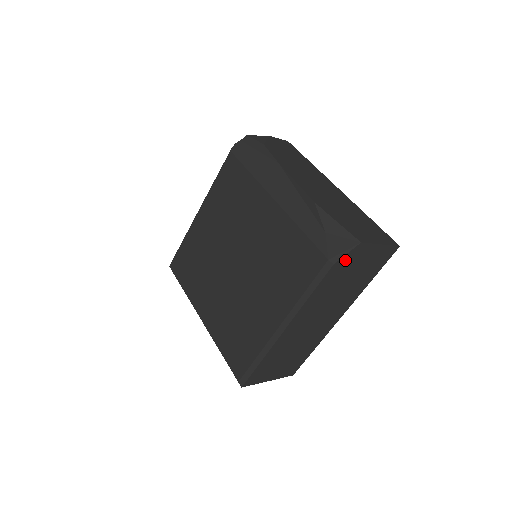
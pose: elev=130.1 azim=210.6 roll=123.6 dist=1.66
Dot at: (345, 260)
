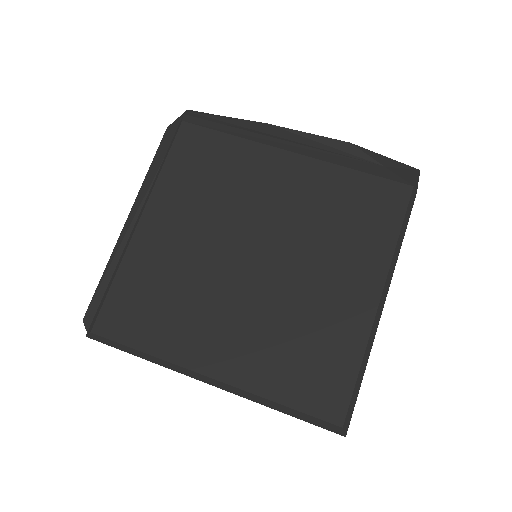
Dot at: occluded
